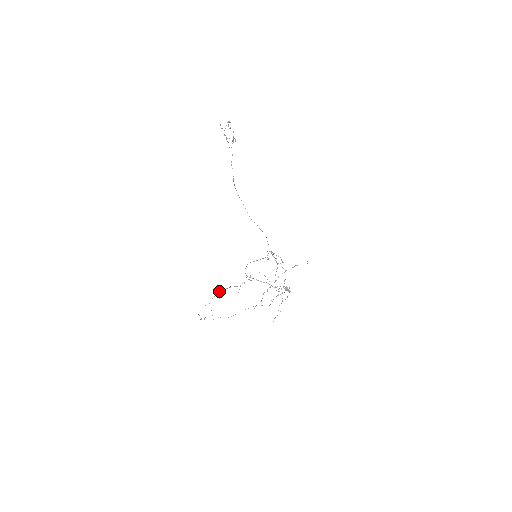
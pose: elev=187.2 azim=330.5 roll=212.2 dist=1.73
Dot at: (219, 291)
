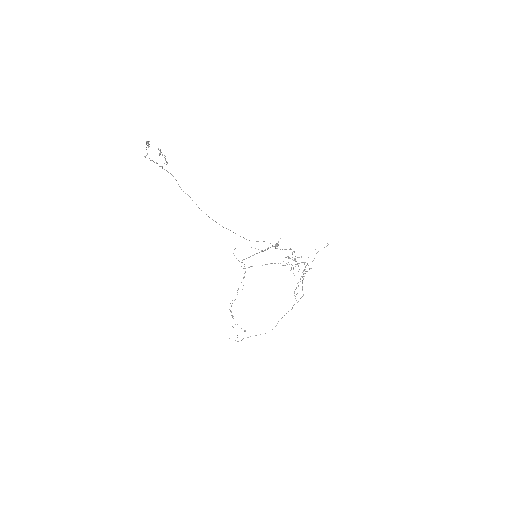
Dot at: occluded
